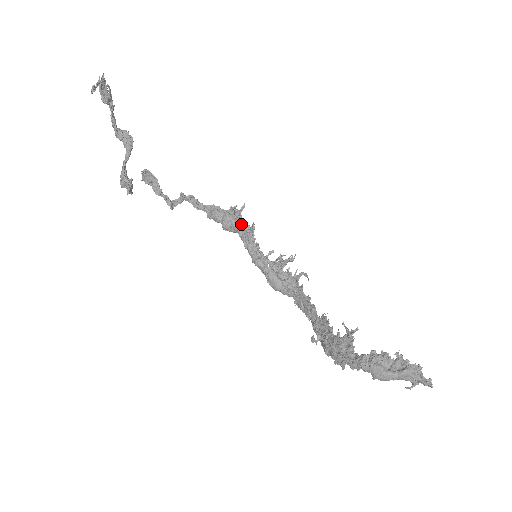
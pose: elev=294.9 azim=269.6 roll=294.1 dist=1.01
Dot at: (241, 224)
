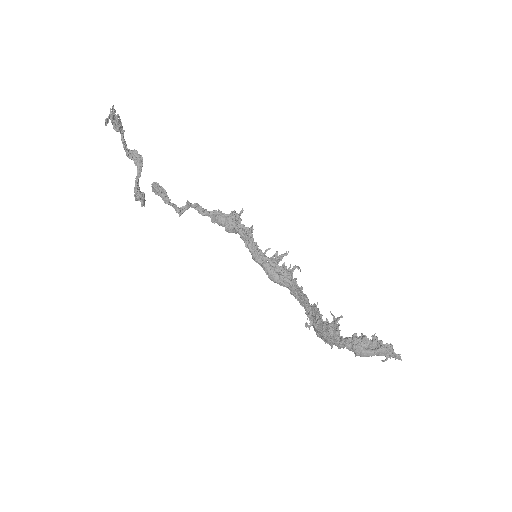
Dot at: (241, 226)
